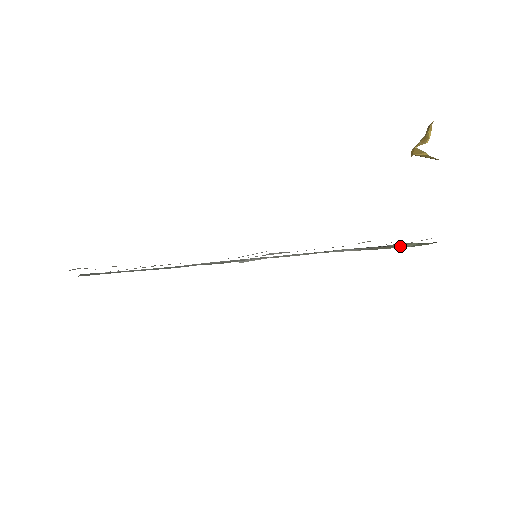
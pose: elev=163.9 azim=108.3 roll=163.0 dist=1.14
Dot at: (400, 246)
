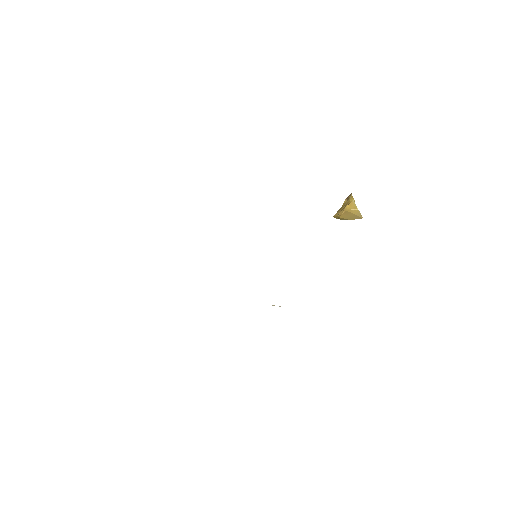
Dot at: occluded
